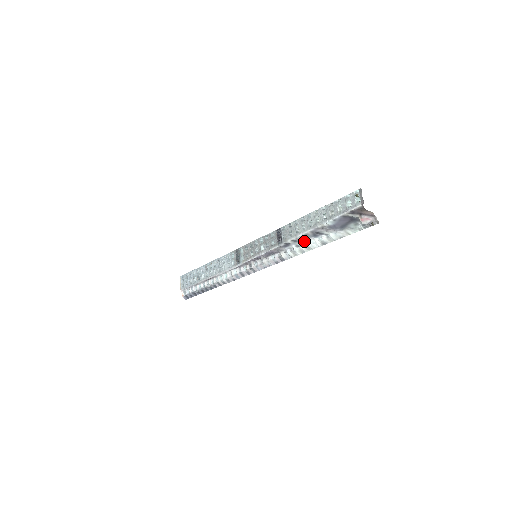
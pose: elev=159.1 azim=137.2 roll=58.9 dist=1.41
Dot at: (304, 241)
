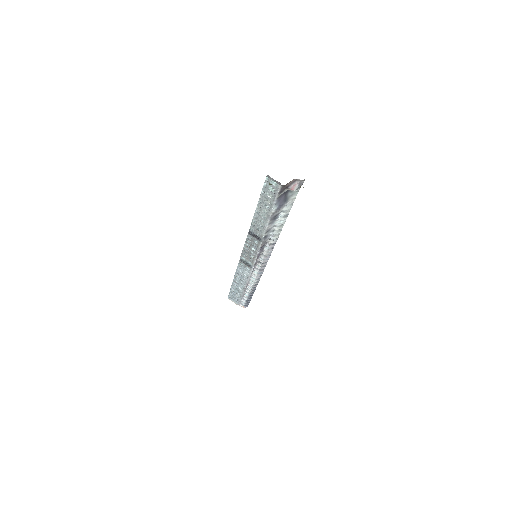
Dot at: (273, 226)
